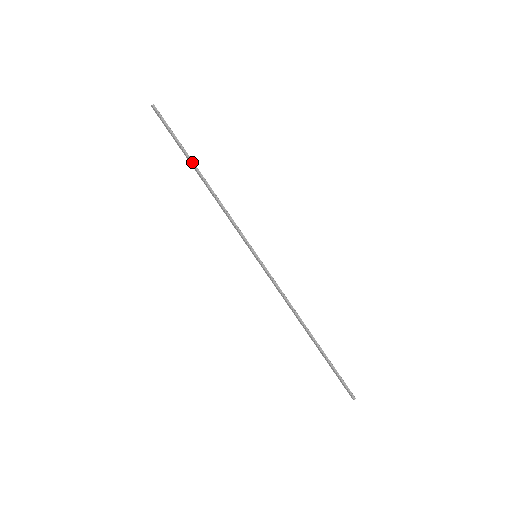
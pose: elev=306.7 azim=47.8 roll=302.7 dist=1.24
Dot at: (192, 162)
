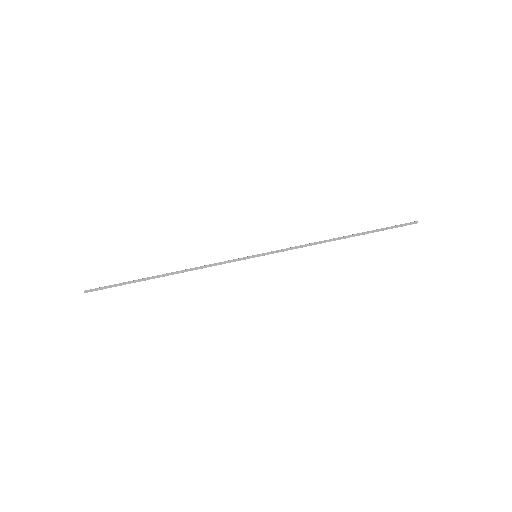
Dot at: (150, 278)
